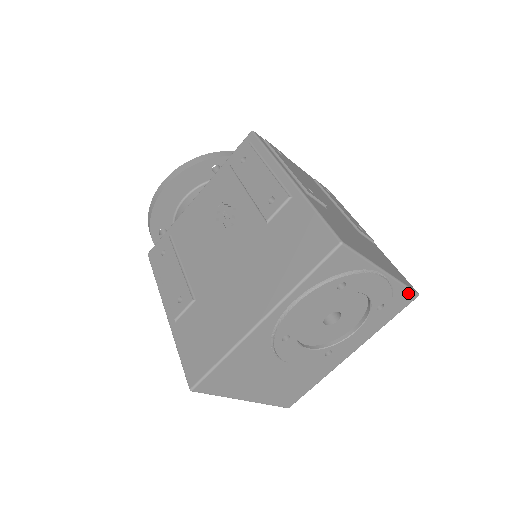
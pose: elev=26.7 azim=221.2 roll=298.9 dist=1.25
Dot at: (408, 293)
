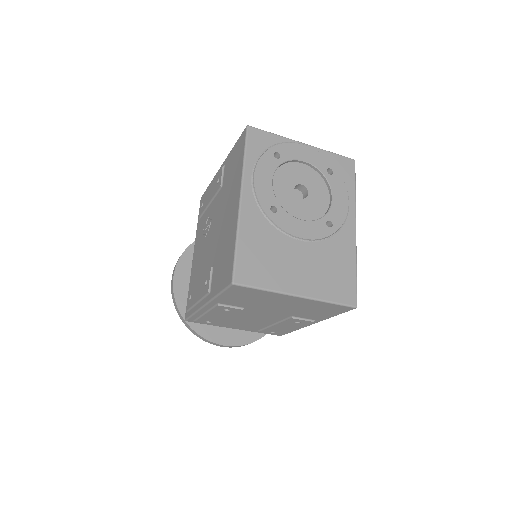
Dot at: (342, 159)
